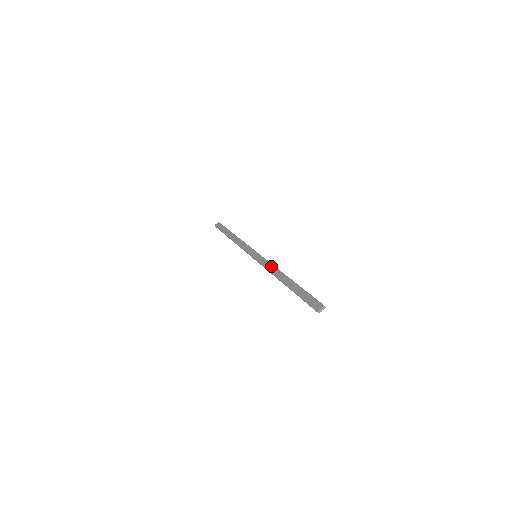
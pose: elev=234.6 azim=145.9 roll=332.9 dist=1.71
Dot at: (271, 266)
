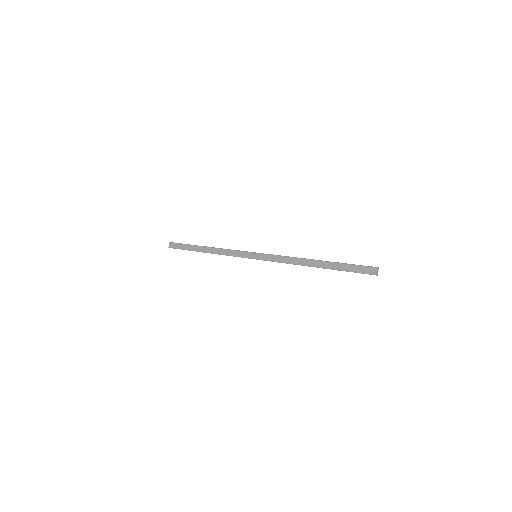
Dot at: (285, 258)
